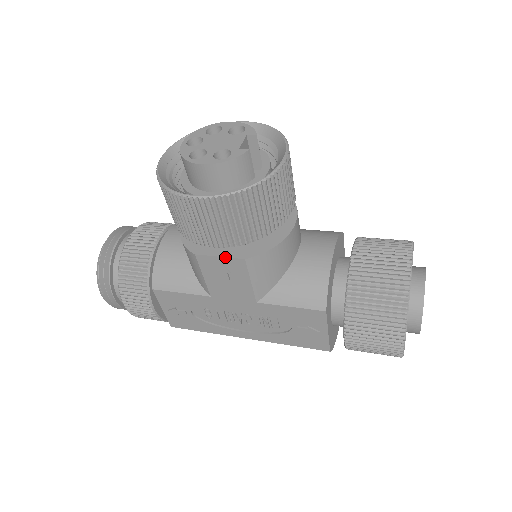
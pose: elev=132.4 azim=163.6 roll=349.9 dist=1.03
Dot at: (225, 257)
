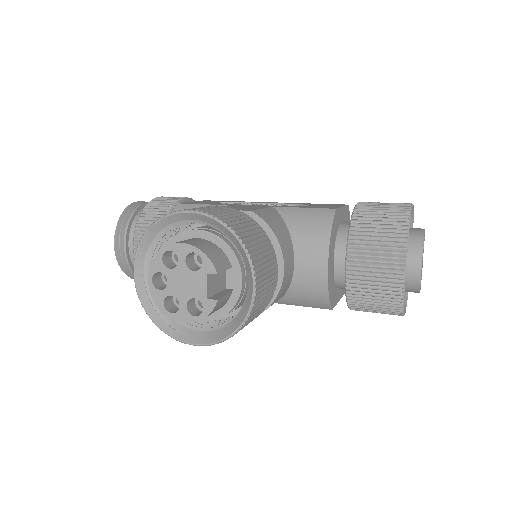
Dot at: occluded
